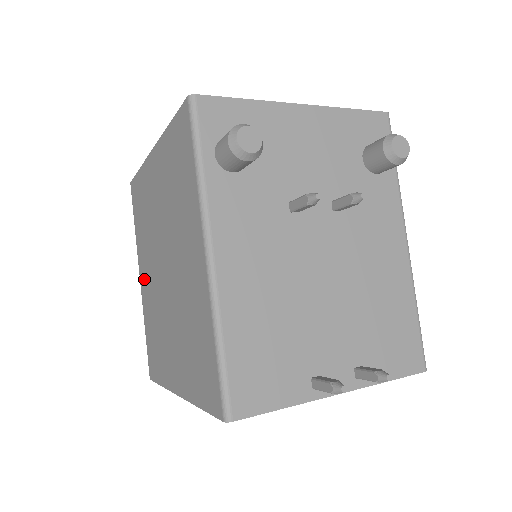
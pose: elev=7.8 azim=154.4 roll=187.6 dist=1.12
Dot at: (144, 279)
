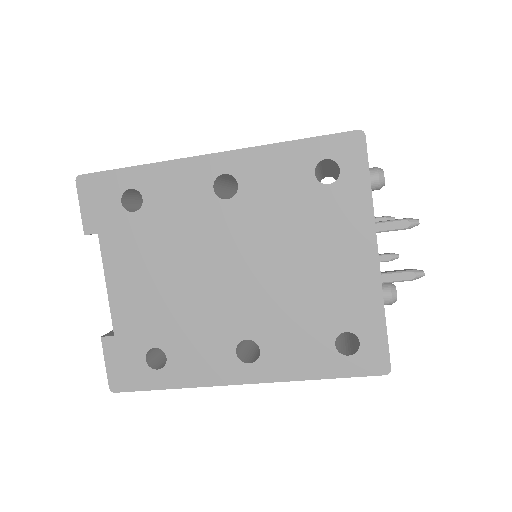
Dot at: occluded
